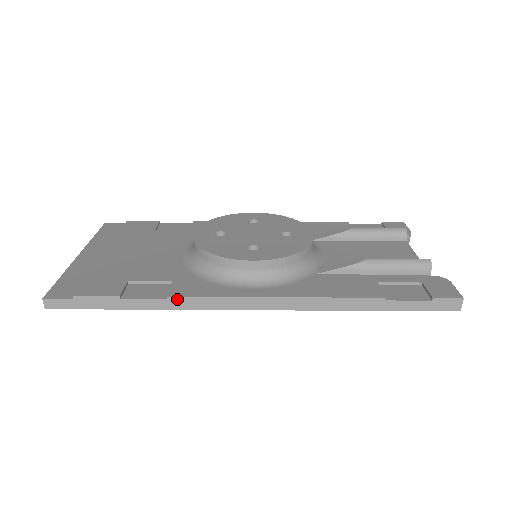
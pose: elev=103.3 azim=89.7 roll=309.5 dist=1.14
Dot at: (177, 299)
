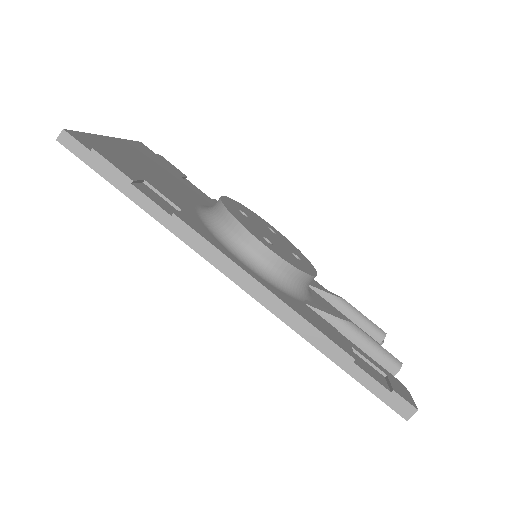
Dot at: (180, 223)
